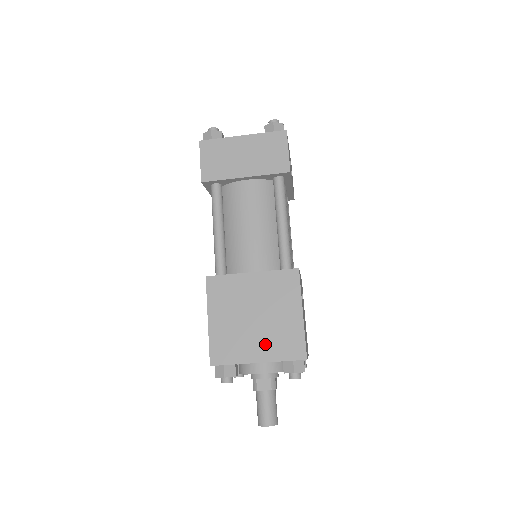
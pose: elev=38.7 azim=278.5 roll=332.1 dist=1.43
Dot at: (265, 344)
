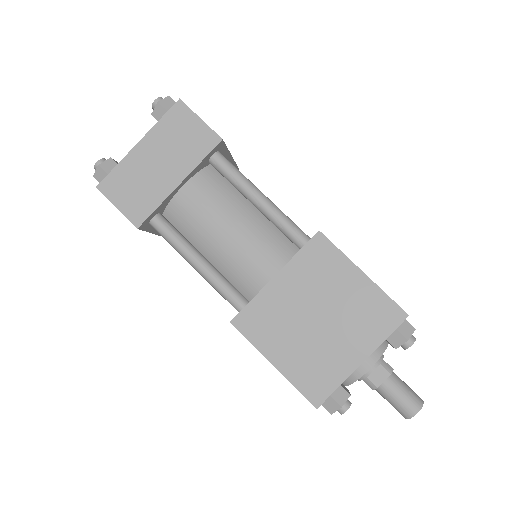
Dot at: (353, 337)
